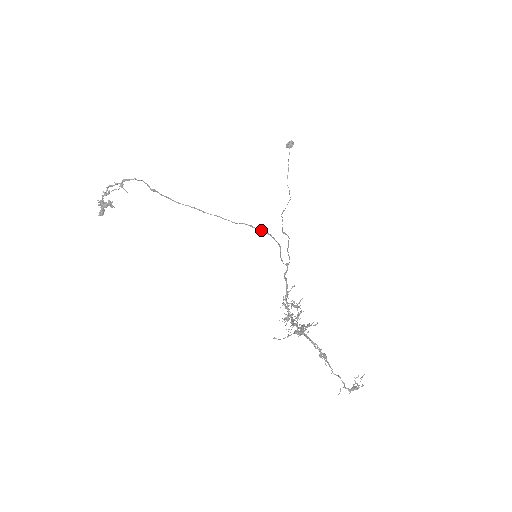
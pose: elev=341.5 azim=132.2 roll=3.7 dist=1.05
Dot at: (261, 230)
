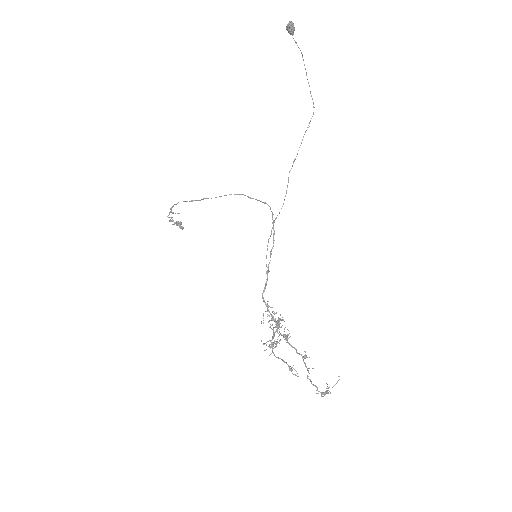
Dot at: occluded
